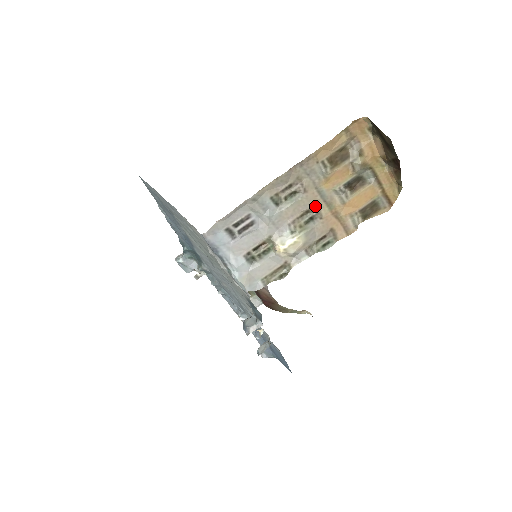
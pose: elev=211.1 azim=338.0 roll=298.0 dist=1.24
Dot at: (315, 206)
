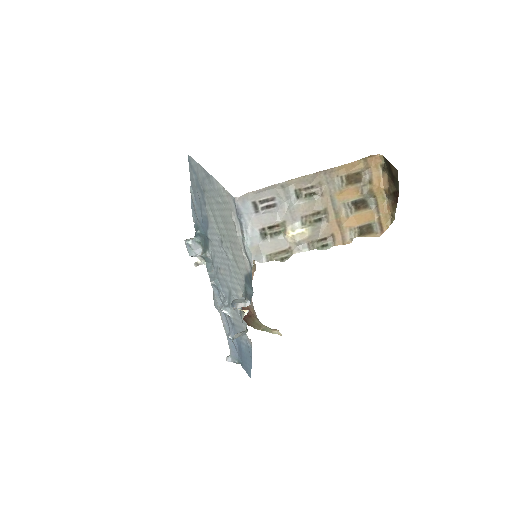
Dot at: (326, 210)
